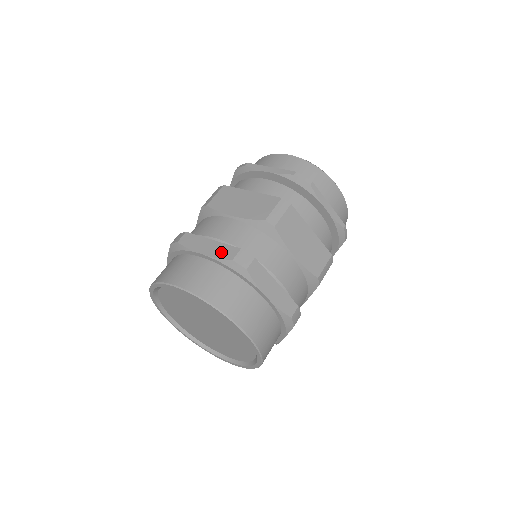
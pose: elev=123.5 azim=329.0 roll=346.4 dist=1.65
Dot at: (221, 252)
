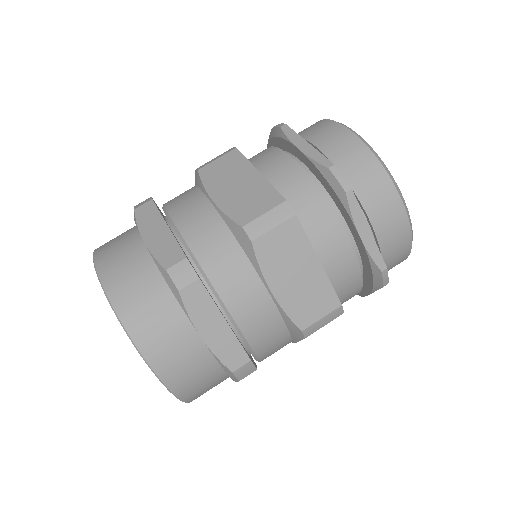
Dot at: (226, 351)
